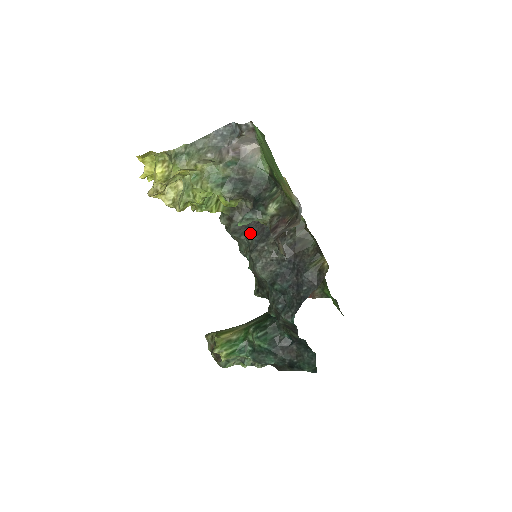
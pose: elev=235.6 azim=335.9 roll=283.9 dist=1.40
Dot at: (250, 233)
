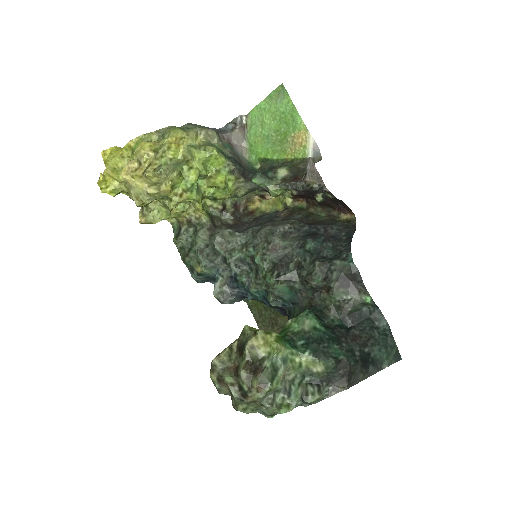
Dot at: (245, 229)
